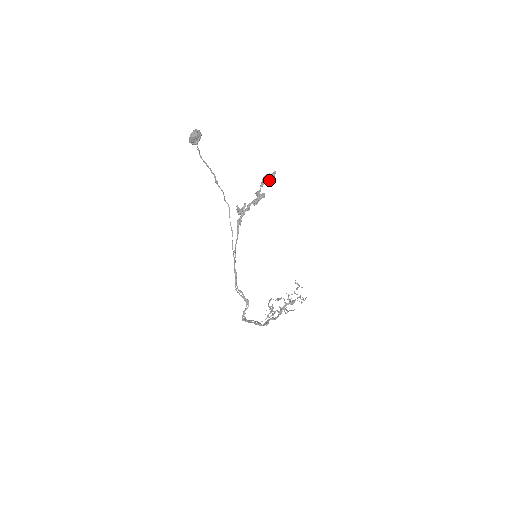
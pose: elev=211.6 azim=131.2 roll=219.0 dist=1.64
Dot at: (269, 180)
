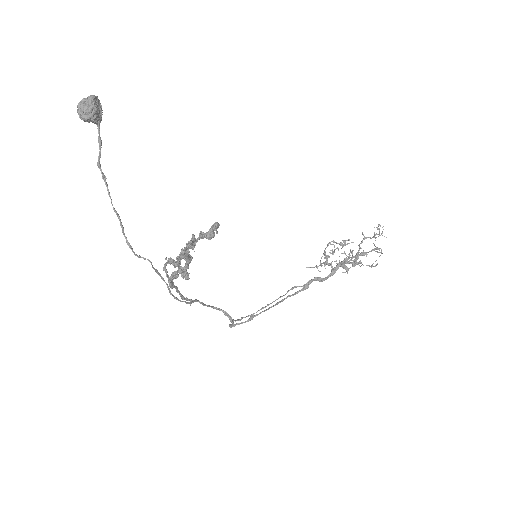
Dot at: (208, 235)
